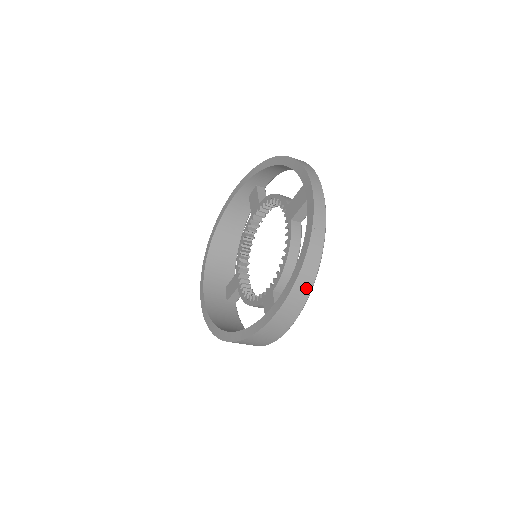
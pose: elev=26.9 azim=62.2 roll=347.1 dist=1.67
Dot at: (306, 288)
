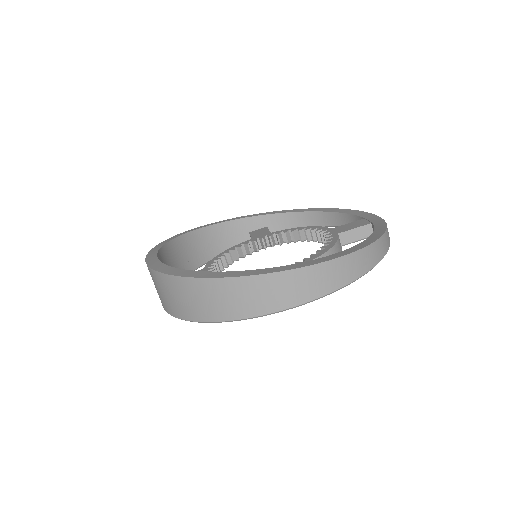
Dot at: (362, 267)
